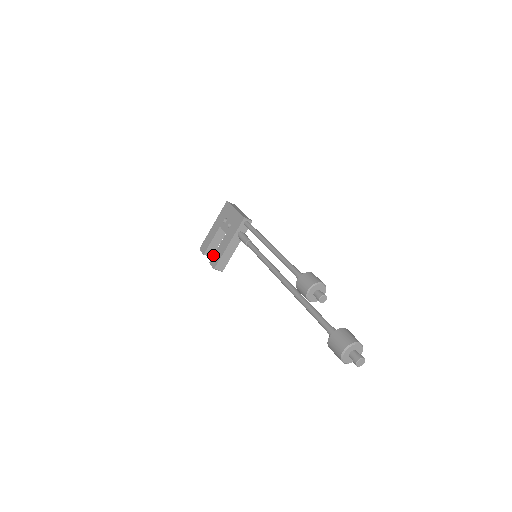
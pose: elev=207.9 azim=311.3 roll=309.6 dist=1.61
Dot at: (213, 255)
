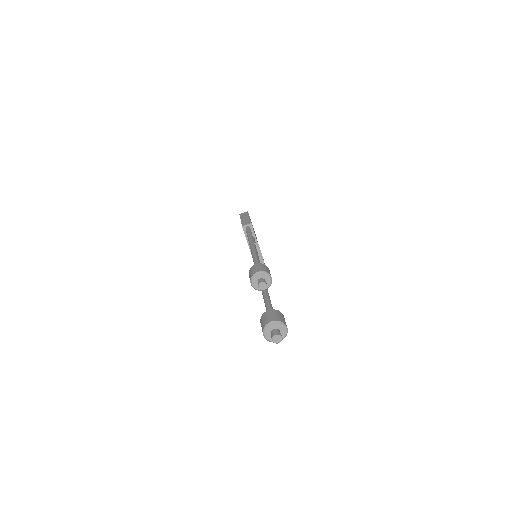
Dot at: occluded
